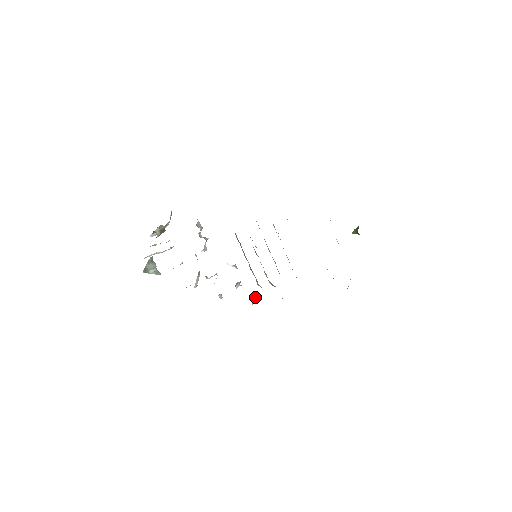
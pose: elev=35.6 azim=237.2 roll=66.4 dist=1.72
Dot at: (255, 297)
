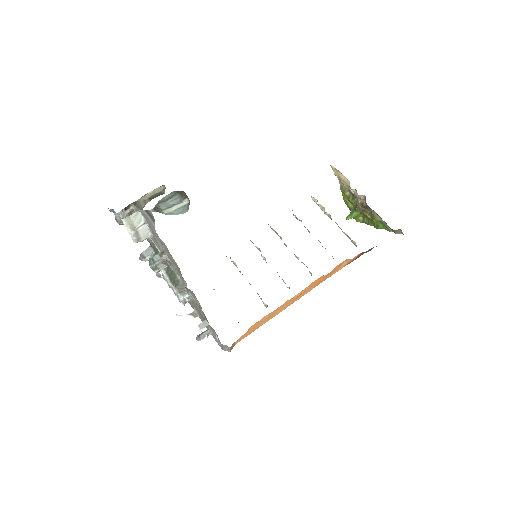
Dot at: (233, 345)
